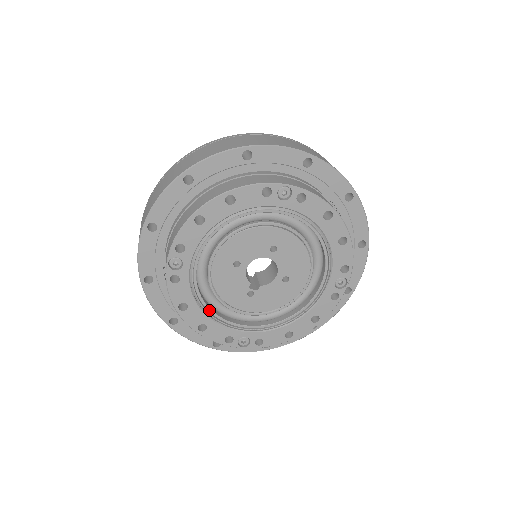
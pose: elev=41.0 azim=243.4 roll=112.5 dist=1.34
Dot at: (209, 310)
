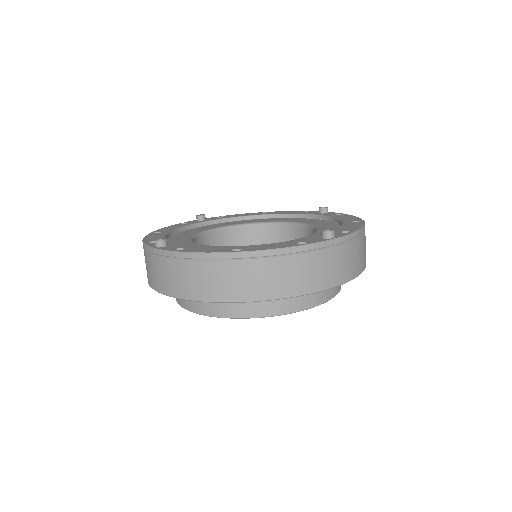
Dot at: occluded
